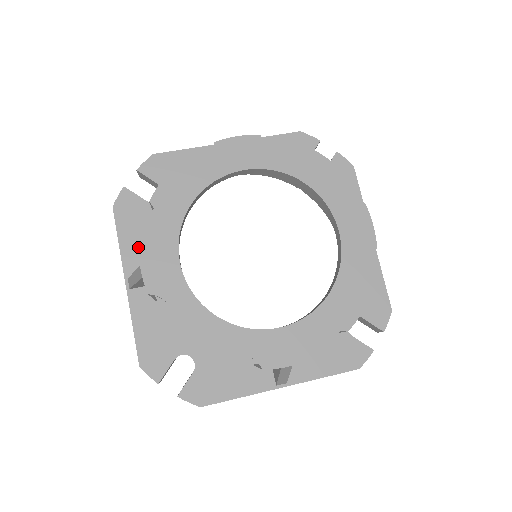
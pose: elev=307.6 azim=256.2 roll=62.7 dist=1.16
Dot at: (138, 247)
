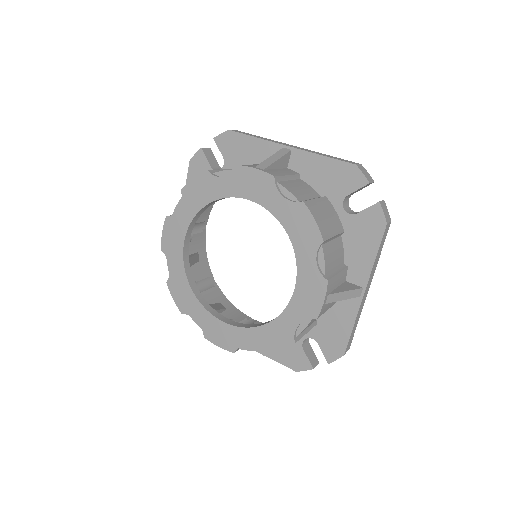
Dot at: occluded
